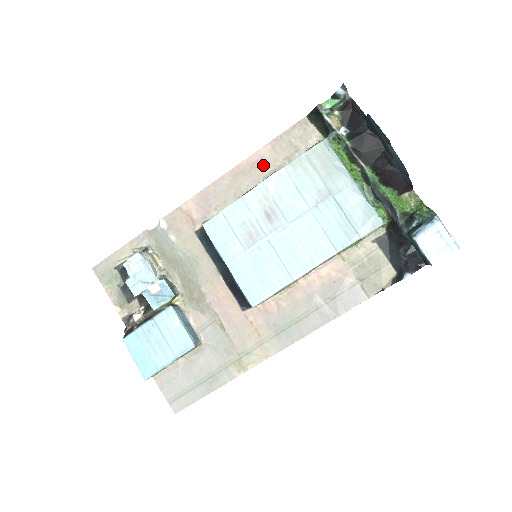
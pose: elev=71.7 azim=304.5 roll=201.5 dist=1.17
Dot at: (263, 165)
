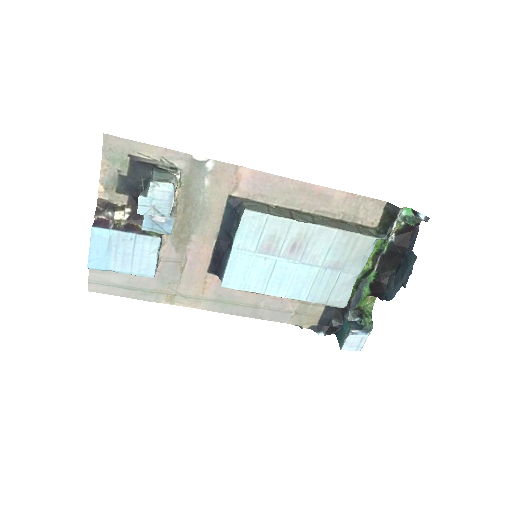
Dot at: (327, 202)
